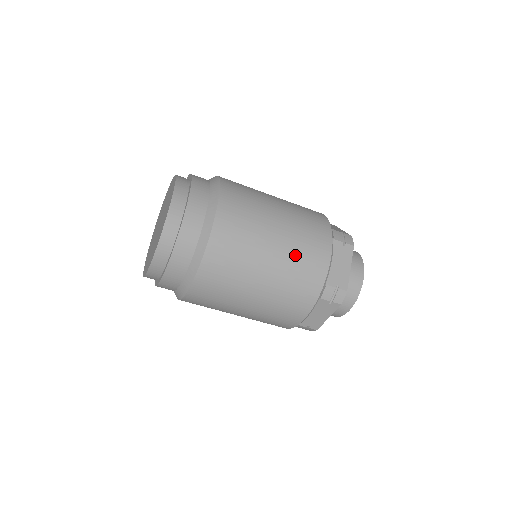
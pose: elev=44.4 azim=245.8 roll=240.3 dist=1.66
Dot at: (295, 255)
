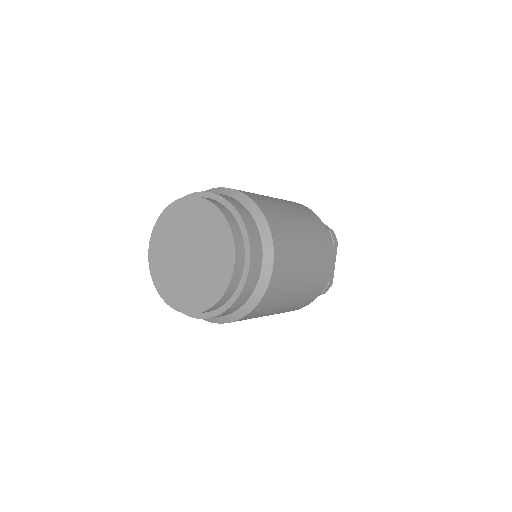
Dot at: occluded
